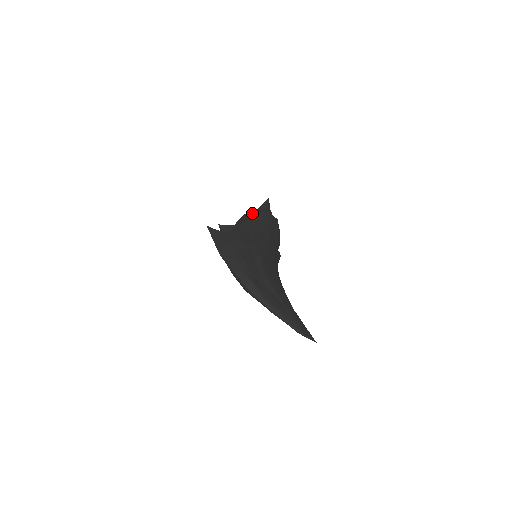
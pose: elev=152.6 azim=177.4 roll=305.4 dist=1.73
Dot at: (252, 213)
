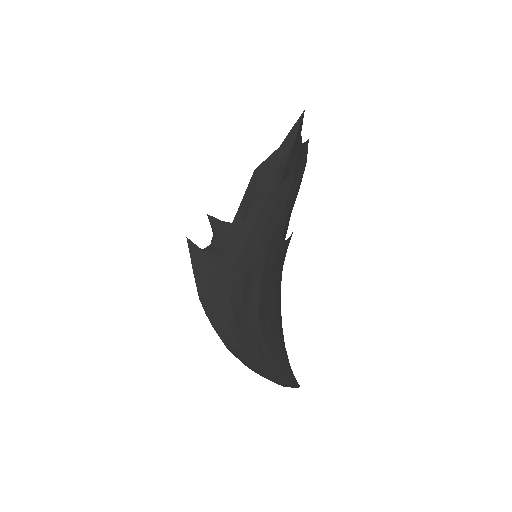
Dot at: (267, 165)
